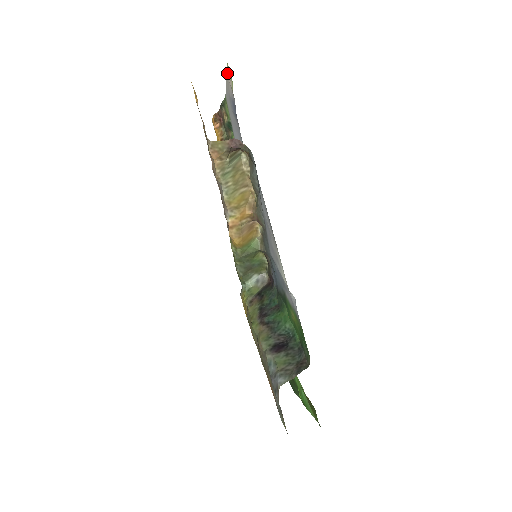
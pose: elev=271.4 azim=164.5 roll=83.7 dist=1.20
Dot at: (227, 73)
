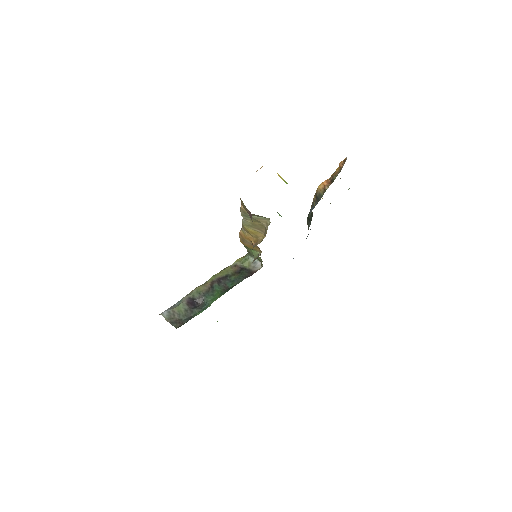
Dot at: occluded
